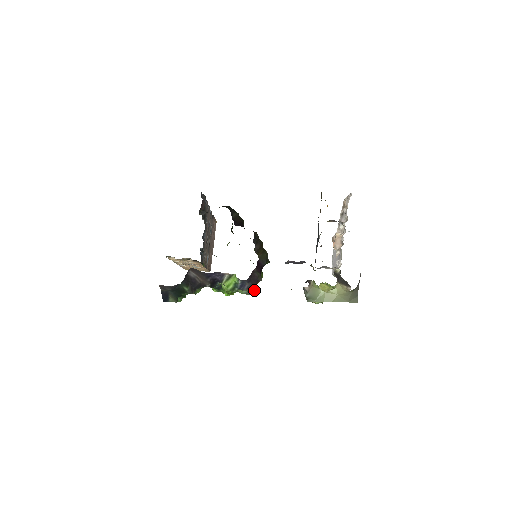
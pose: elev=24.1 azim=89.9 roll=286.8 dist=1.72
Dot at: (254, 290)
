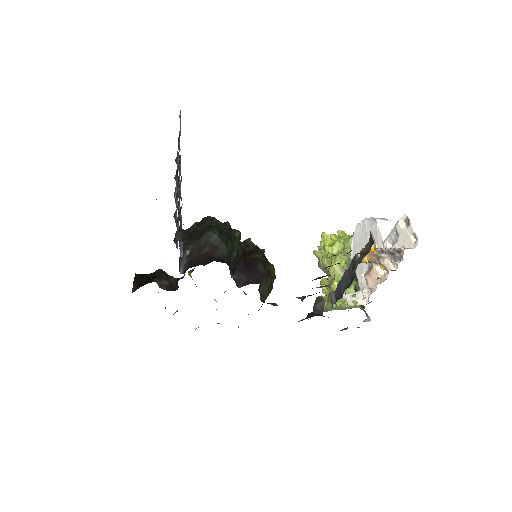
Dot at: occluded
